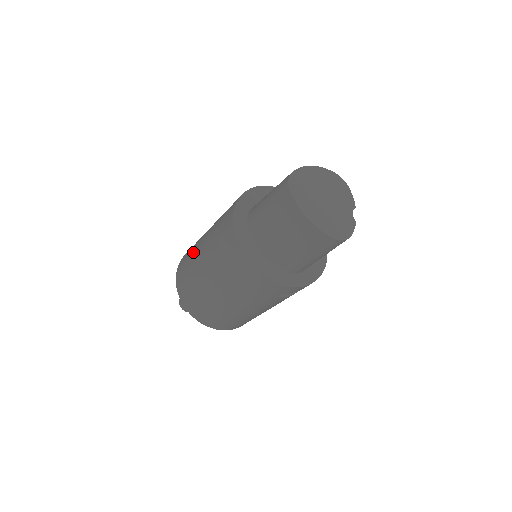
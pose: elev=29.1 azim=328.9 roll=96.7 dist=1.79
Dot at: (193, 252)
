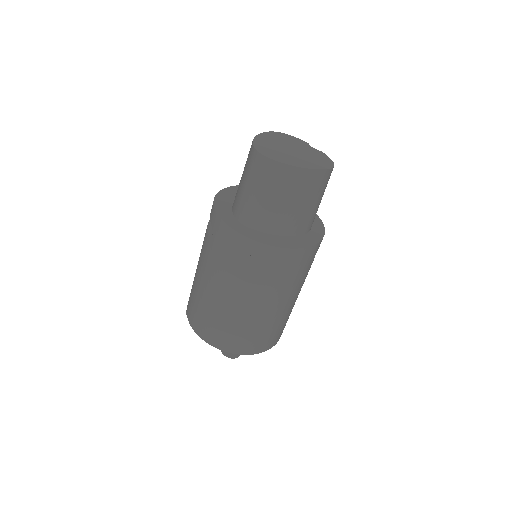
Dot at: (204, 301)
